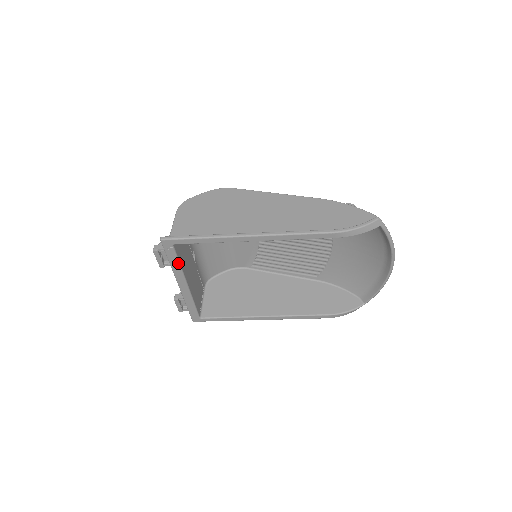
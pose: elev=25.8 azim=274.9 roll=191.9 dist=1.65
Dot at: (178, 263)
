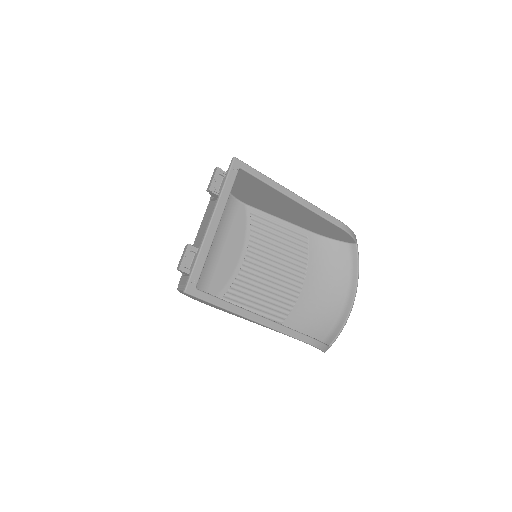
Dot at: (230, 190)
